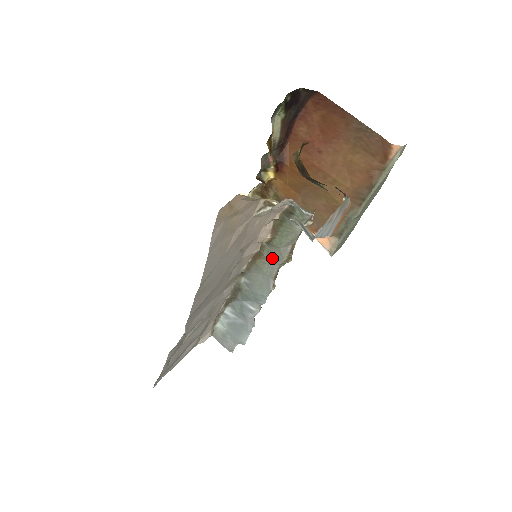
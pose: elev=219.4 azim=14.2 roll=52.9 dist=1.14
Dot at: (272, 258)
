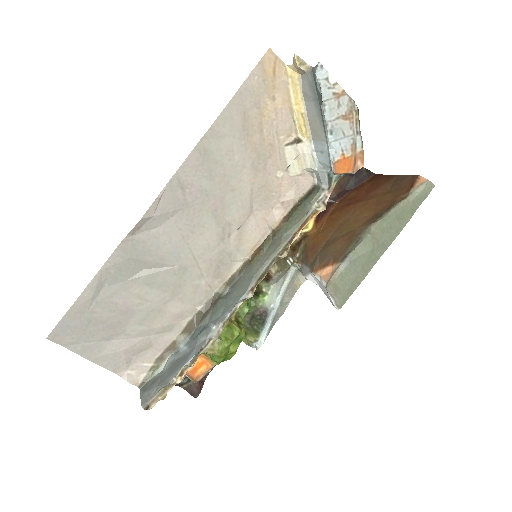
Dot at: (269, 252)
